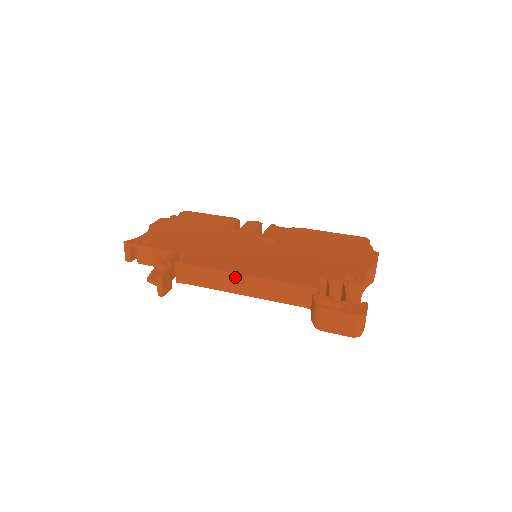
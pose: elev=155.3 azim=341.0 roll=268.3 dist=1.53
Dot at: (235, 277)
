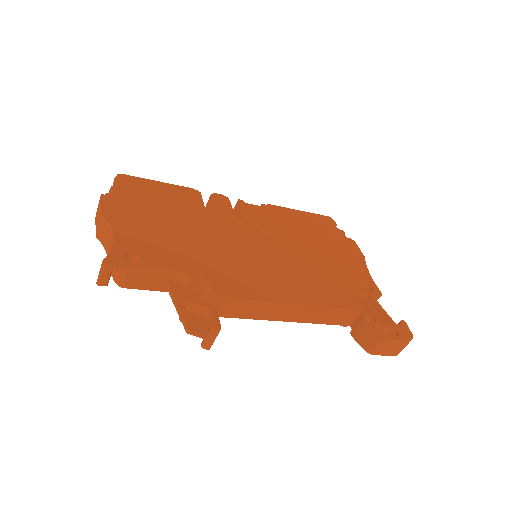
Dot at: (282, 306)
